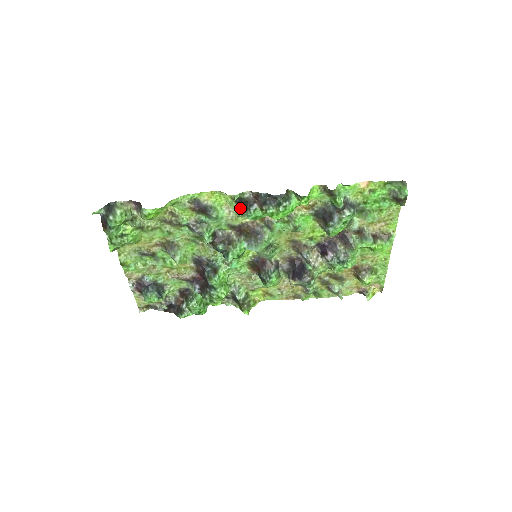
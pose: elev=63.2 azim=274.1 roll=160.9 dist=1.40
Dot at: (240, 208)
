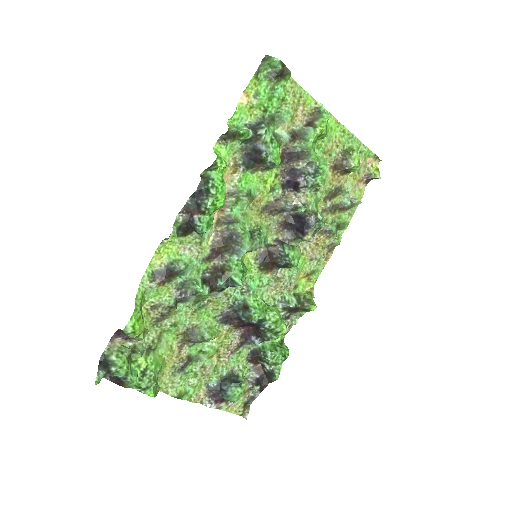
Dot at: (192, 236)
